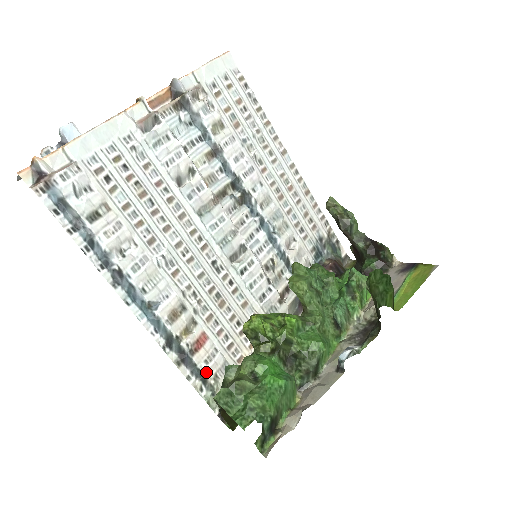
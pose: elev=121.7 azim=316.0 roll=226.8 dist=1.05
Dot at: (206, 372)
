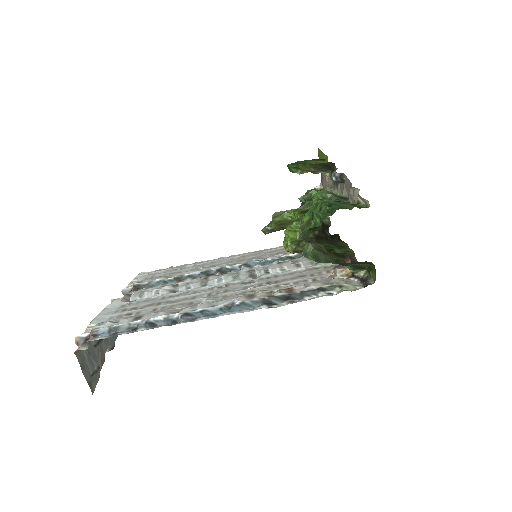
Dot at: (316, 288)
